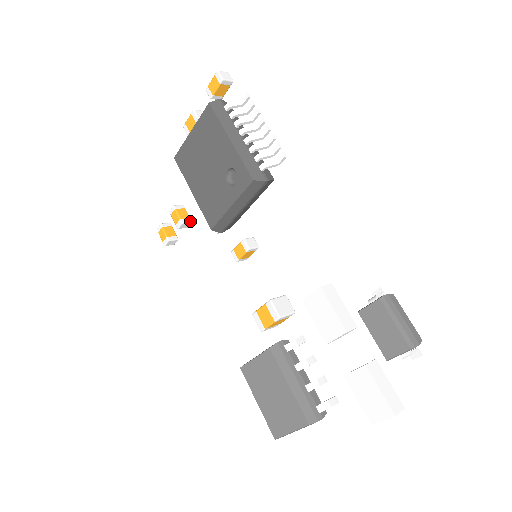
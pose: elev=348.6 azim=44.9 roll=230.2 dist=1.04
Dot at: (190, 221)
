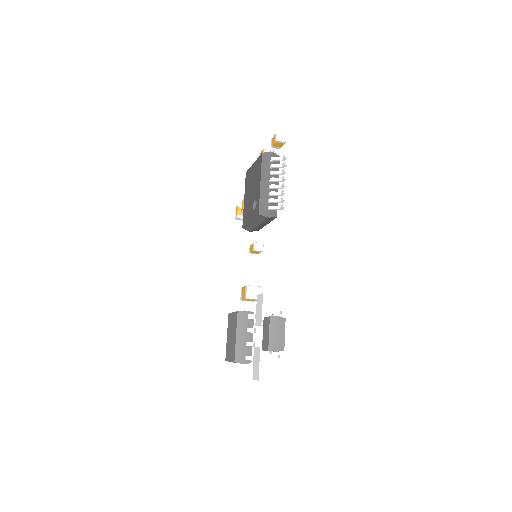
Dot at: occluded
